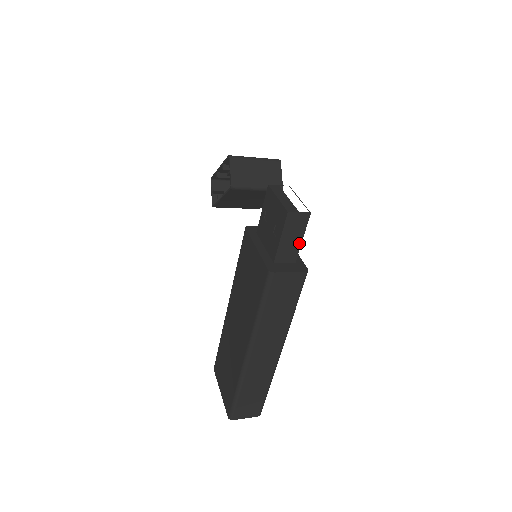
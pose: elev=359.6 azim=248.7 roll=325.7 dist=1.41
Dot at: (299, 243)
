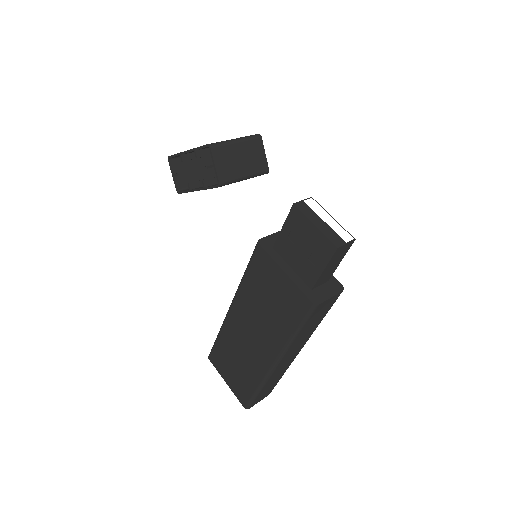
Dot at: (337, 266)
